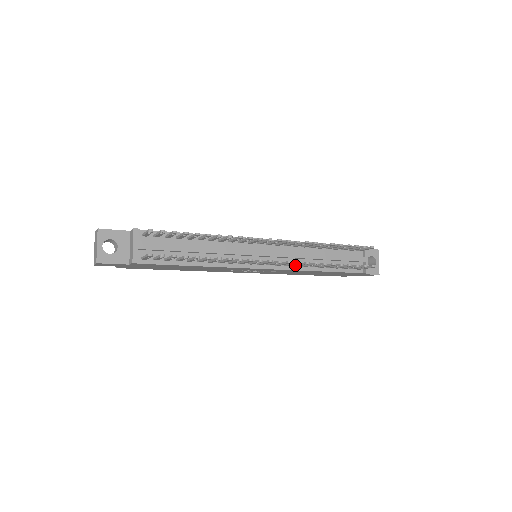
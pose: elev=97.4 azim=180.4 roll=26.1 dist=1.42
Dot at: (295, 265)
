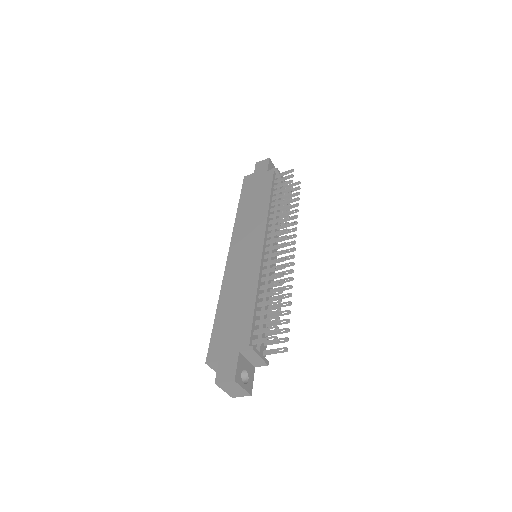
Dot at: (280, 235)
